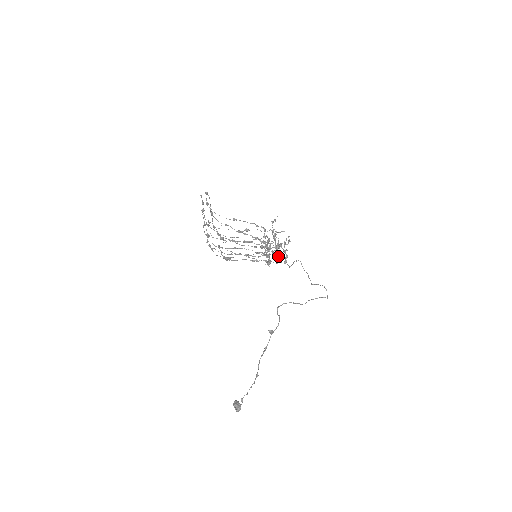
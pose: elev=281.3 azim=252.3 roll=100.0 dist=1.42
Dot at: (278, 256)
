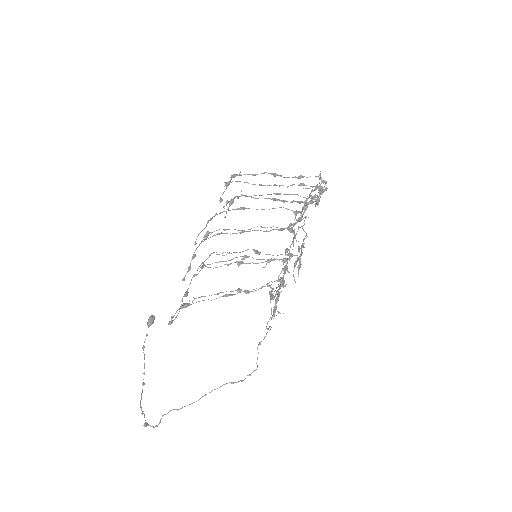
Dot at: (283, 264)
